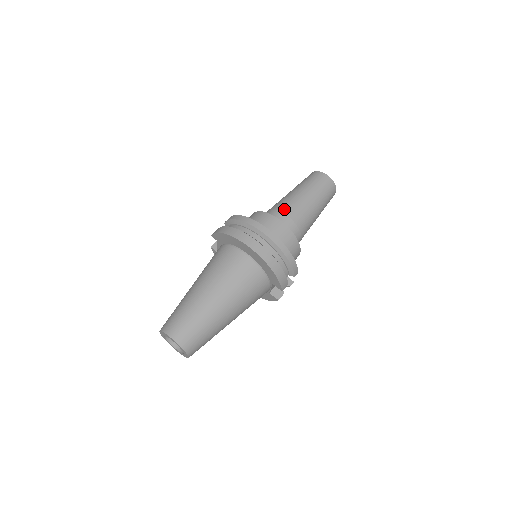
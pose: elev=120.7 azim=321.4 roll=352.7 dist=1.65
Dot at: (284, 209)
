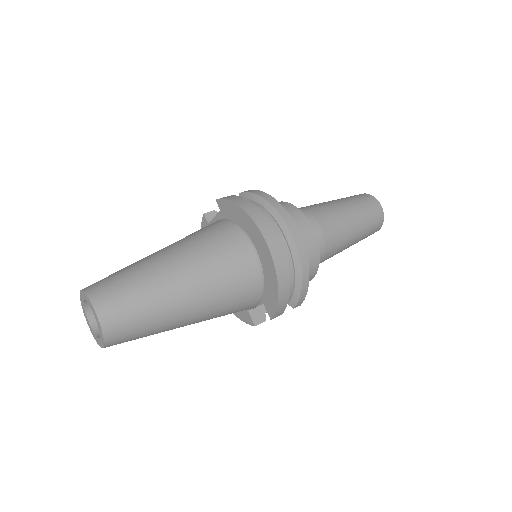
Dot at: (320, 217)
